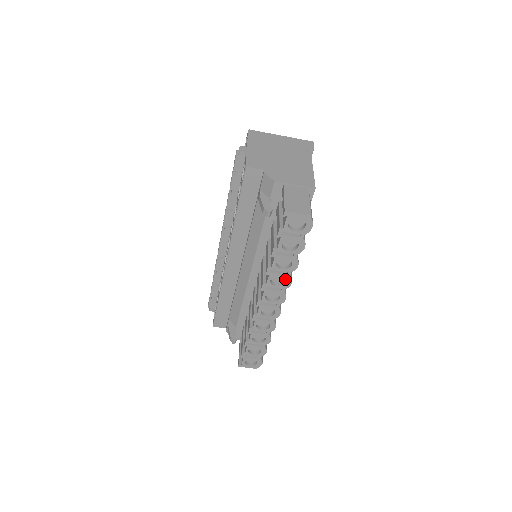
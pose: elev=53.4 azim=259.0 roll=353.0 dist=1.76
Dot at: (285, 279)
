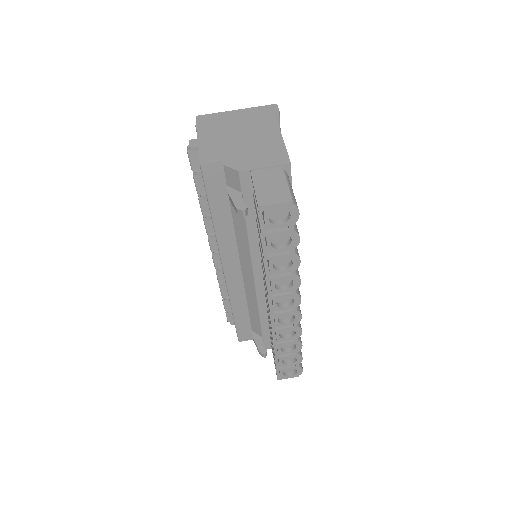
Dot at: occluded
